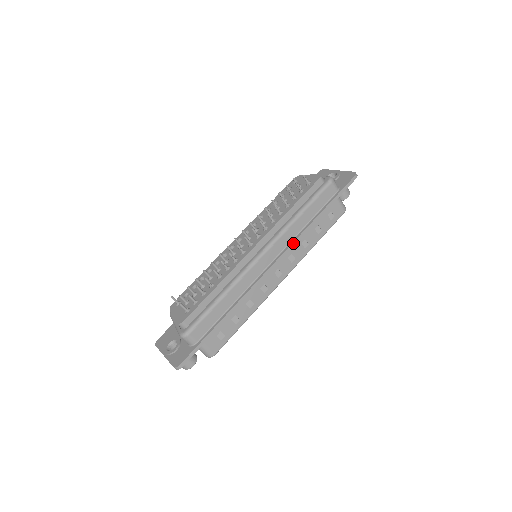
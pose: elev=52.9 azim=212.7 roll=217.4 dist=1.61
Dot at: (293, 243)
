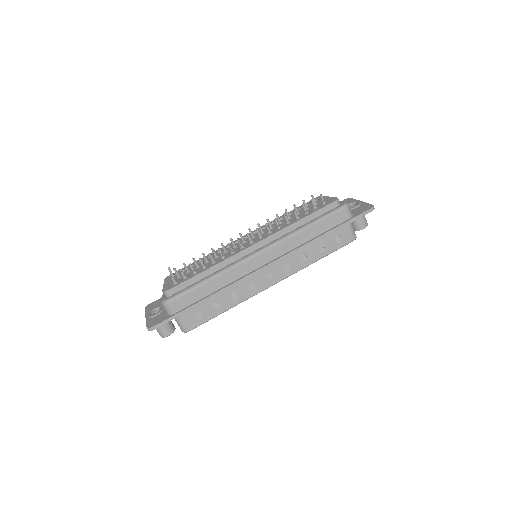
Dot at: (290, 253)
